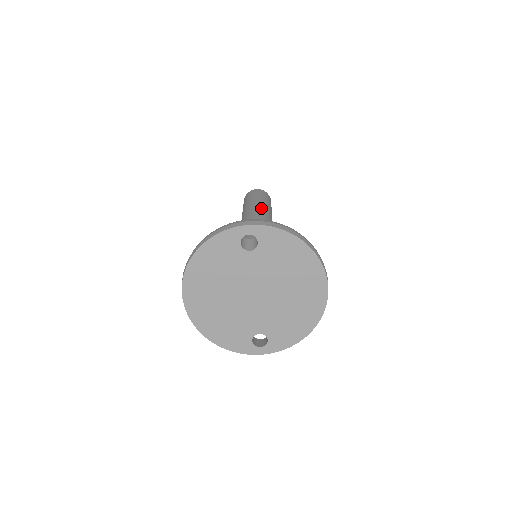
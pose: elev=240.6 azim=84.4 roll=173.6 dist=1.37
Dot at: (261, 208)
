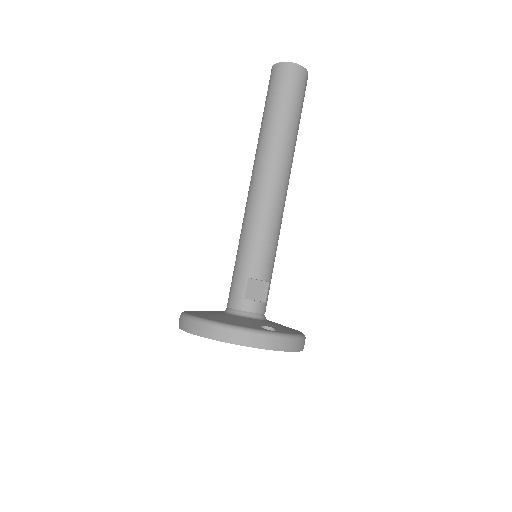
Dot at: (290, 154)
